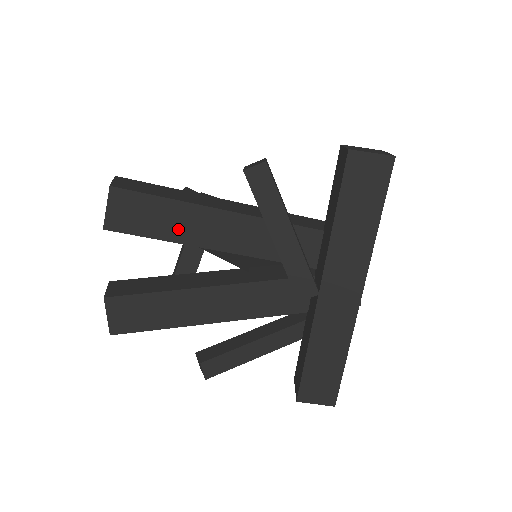
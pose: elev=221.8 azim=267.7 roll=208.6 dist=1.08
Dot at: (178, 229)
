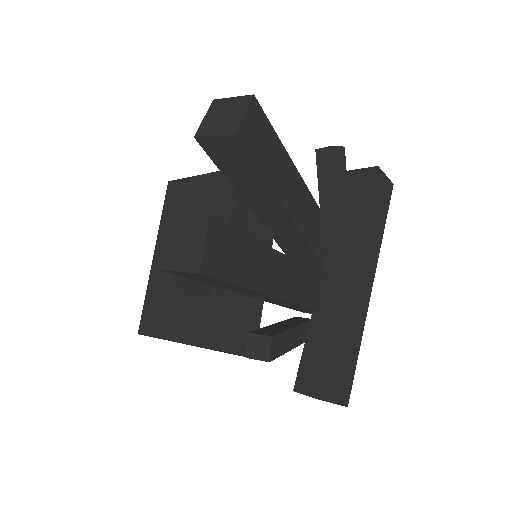
Dot at: (276, 175)
